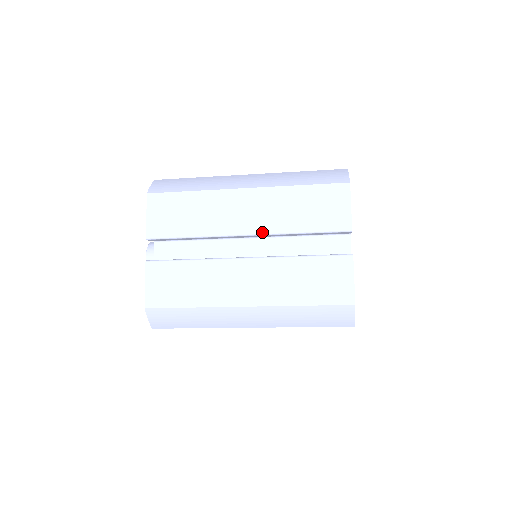
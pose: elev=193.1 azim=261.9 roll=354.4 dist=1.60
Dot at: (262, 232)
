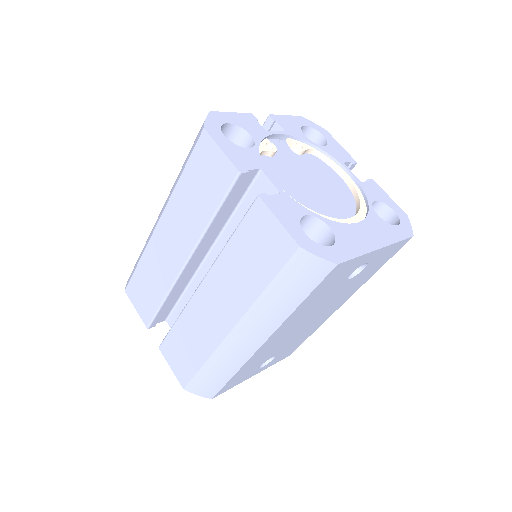
Dot at: (191, 249)
